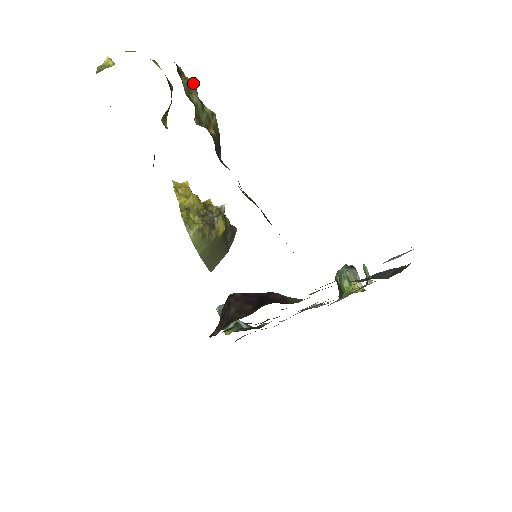
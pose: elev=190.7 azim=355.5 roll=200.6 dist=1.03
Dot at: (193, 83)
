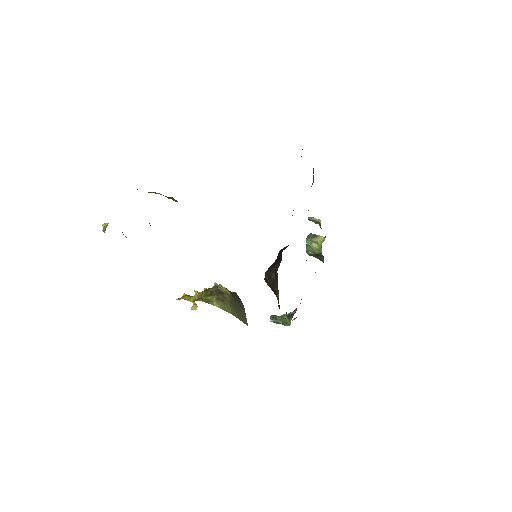
Dot at: occluded
